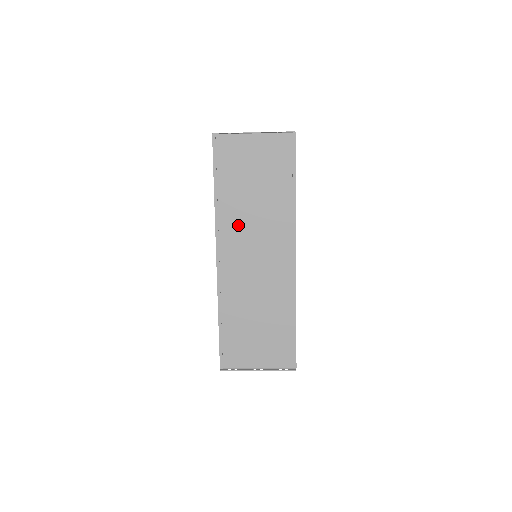
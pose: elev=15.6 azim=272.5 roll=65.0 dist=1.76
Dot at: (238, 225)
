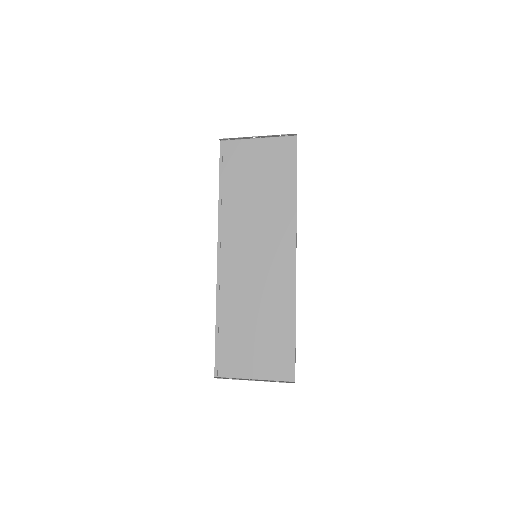
Dot at: (240, 225)
